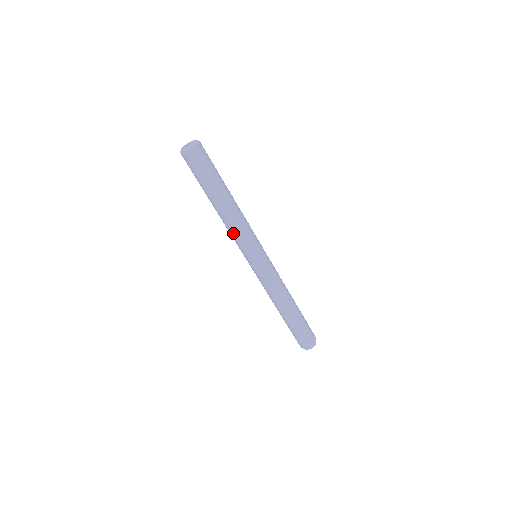
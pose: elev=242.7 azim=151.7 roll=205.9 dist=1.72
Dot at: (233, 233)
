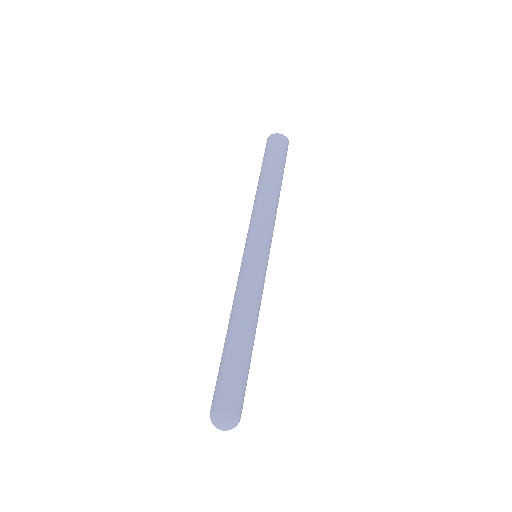
Dot at: (253, 214)
